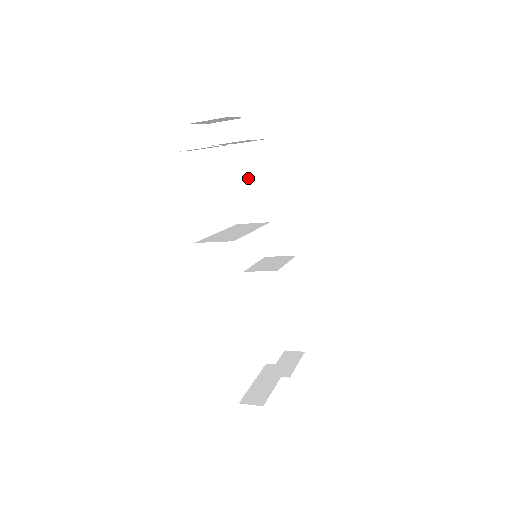
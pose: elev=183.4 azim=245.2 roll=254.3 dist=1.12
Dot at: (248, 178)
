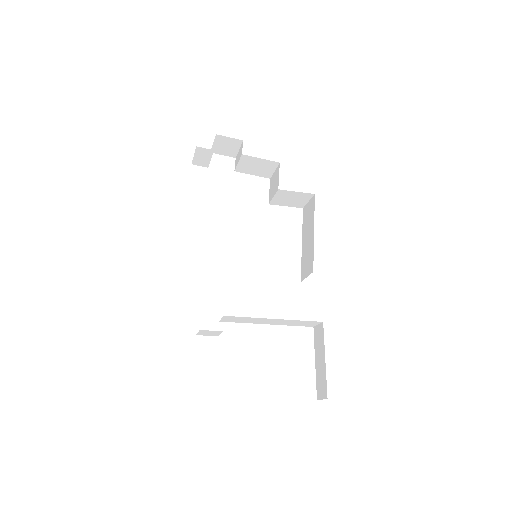
Dot at: (271, 199)
